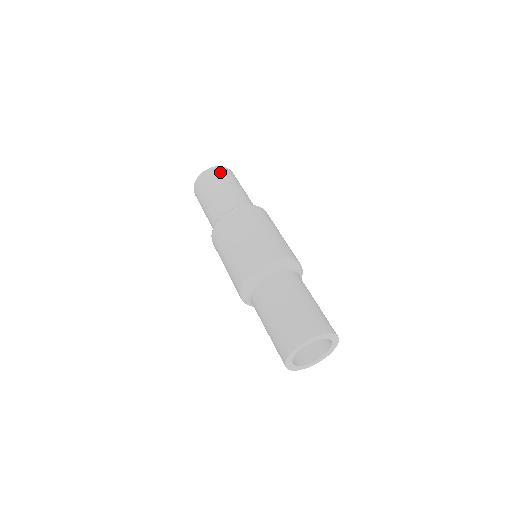
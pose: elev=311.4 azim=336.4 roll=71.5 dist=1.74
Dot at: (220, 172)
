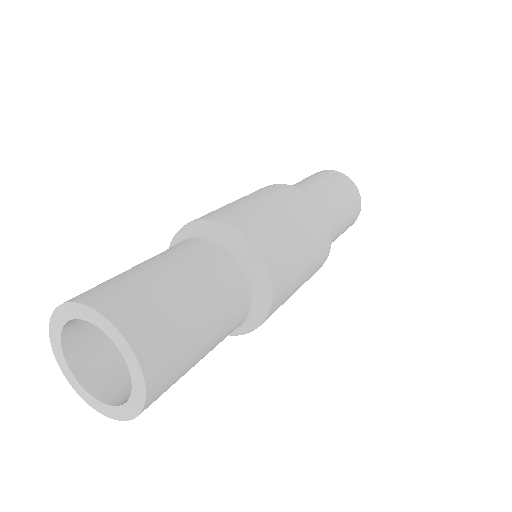
Dot at: (326, 173)
